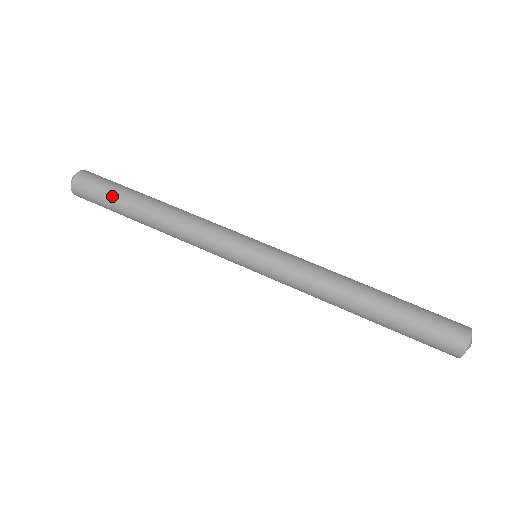
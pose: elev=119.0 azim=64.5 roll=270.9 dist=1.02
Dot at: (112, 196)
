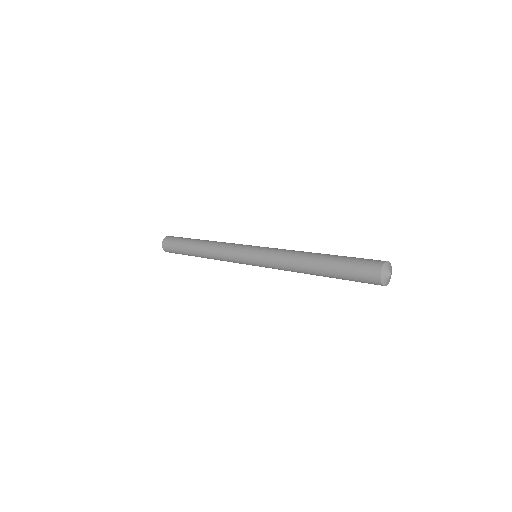
Dot at: (180, 246)
